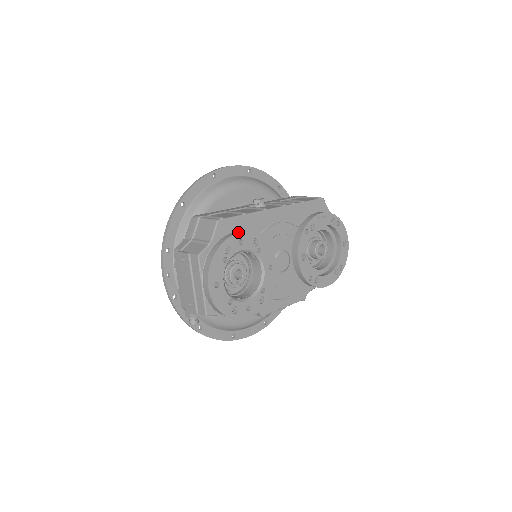
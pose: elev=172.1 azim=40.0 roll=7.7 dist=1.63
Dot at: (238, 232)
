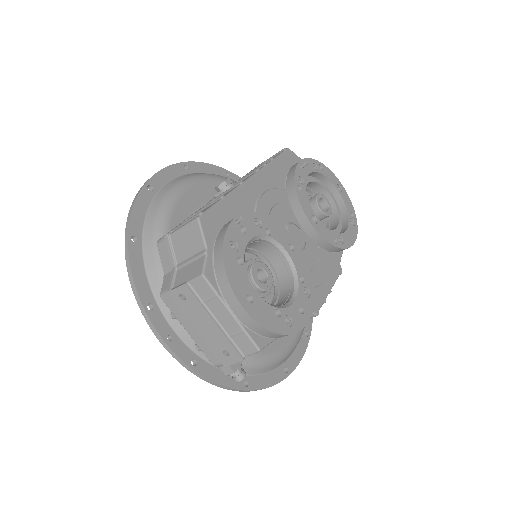
Dot at: (232, 219)
